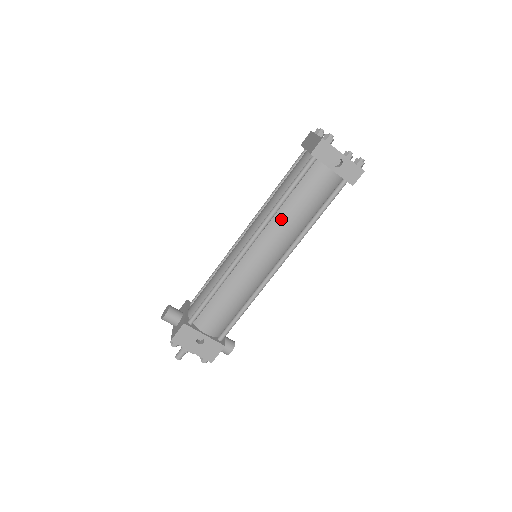
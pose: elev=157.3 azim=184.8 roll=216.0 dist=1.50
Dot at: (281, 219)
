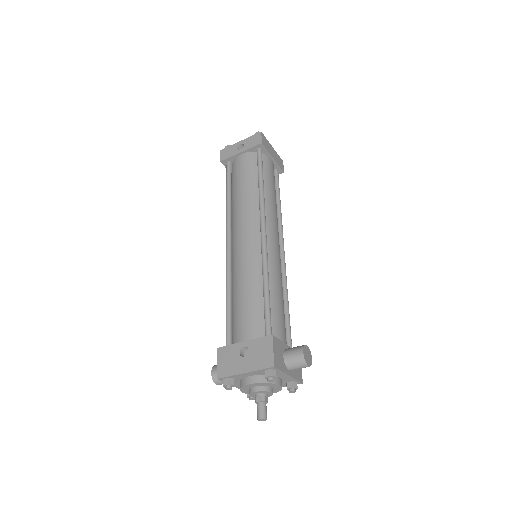
Dot at: (236, 206)
